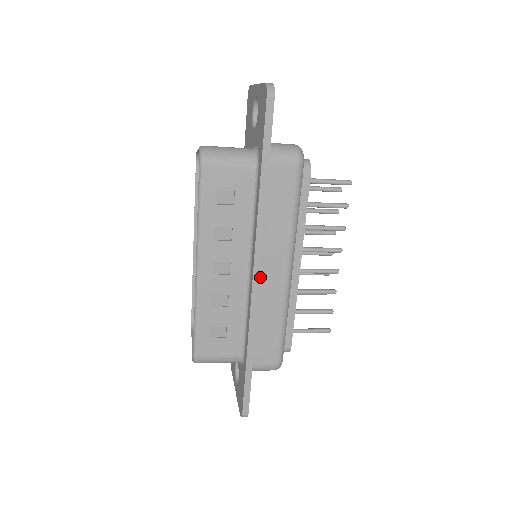
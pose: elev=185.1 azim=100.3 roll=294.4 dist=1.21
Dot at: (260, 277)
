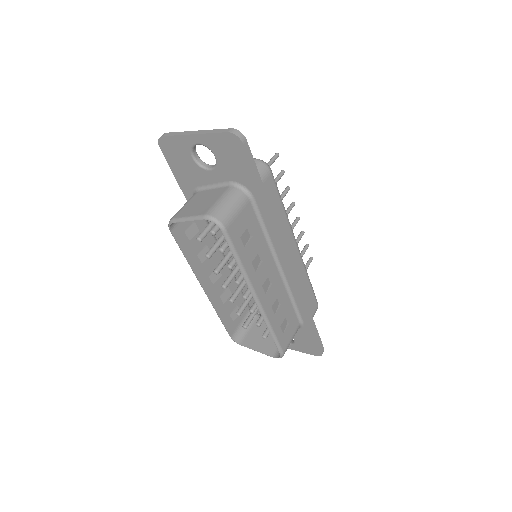
Dot at: occluded
